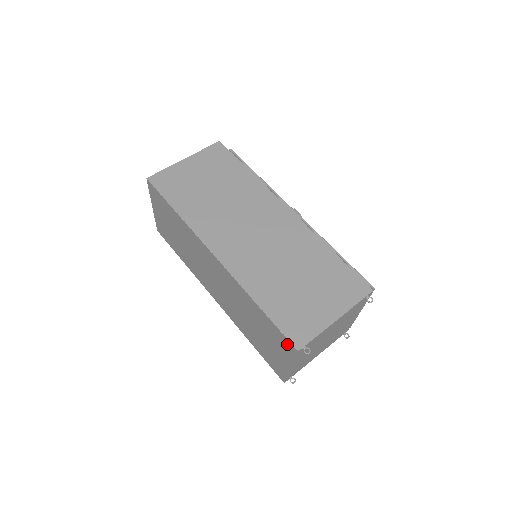
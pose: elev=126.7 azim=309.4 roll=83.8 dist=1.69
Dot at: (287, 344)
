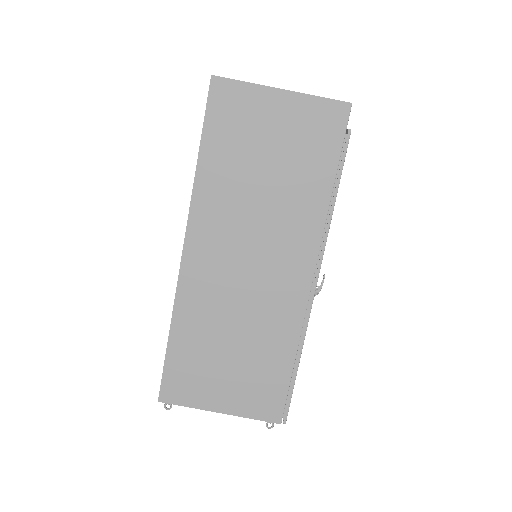
Dot at: occluded
